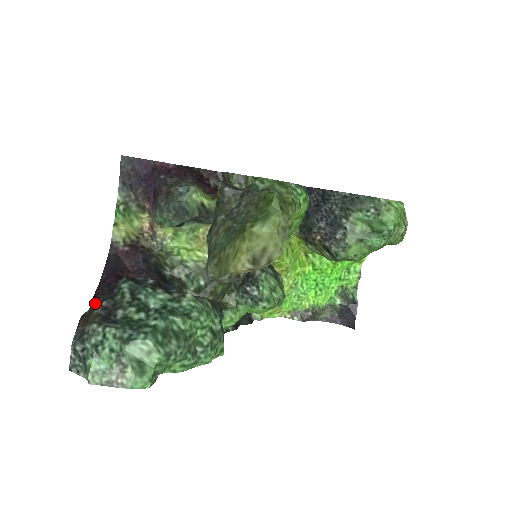
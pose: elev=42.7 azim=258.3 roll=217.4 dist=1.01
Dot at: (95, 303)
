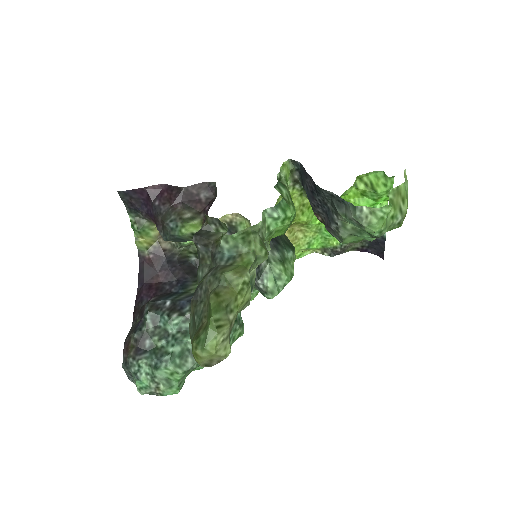
Dot at: (135, 320)
